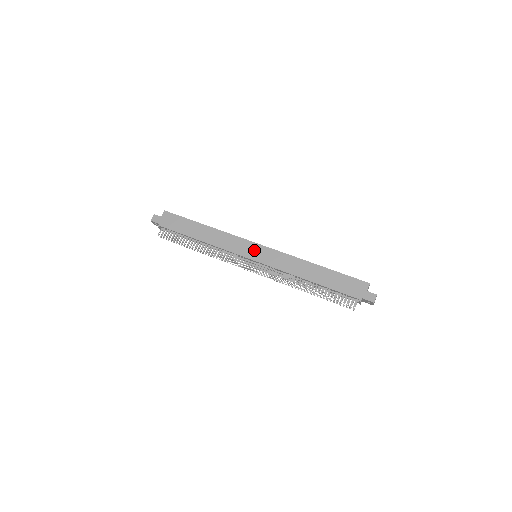
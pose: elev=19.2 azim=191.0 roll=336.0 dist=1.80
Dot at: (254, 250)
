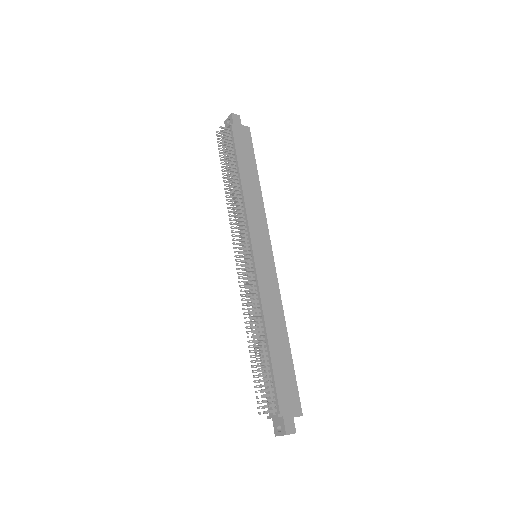
Dot at: (264, 250)
